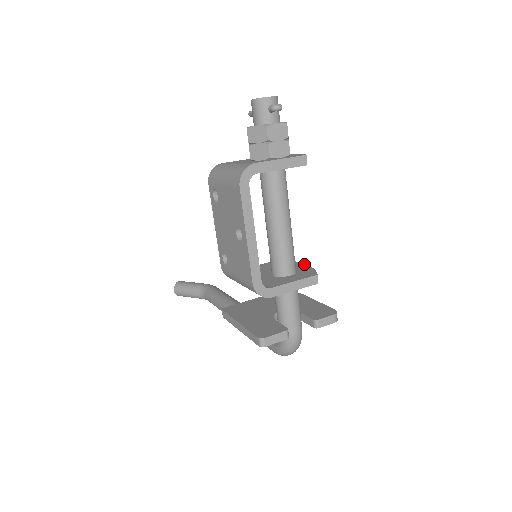
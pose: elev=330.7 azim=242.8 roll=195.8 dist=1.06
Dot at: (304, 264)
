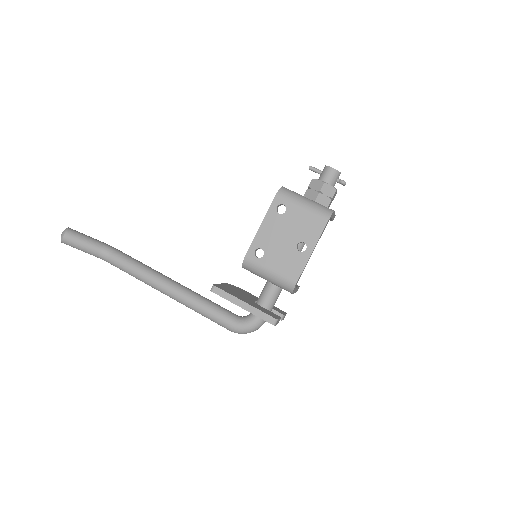
Dot at: occluded
